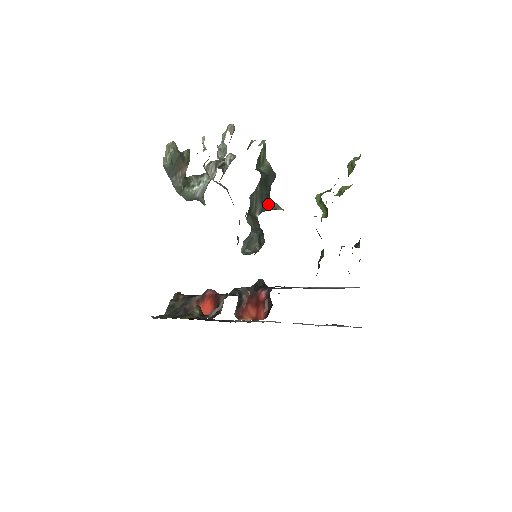
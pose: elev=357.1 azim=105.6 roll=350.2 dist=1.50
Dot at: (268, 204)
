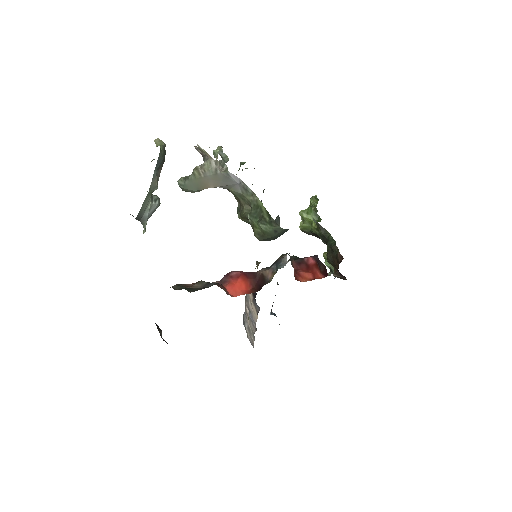
Dot at: occluded
